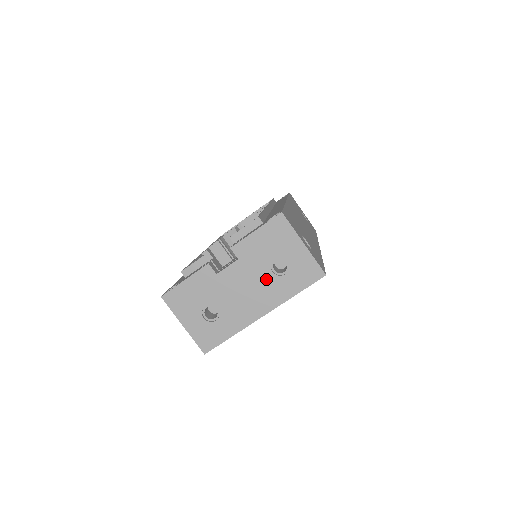
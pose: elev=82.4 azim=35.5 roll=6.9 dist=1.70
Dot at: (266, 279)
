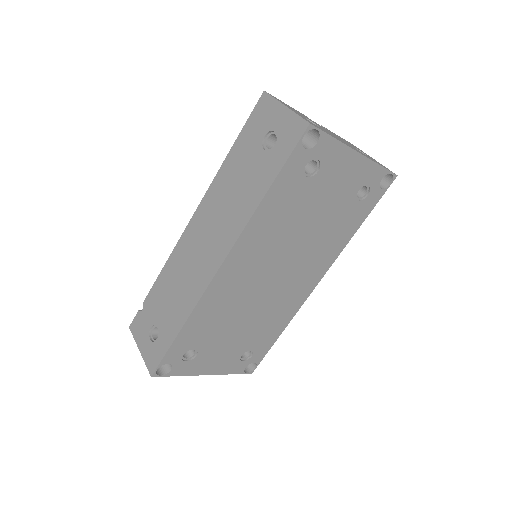
Dot at: occluded
